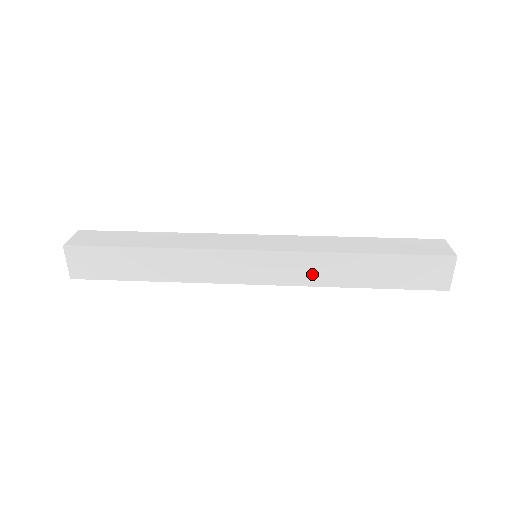
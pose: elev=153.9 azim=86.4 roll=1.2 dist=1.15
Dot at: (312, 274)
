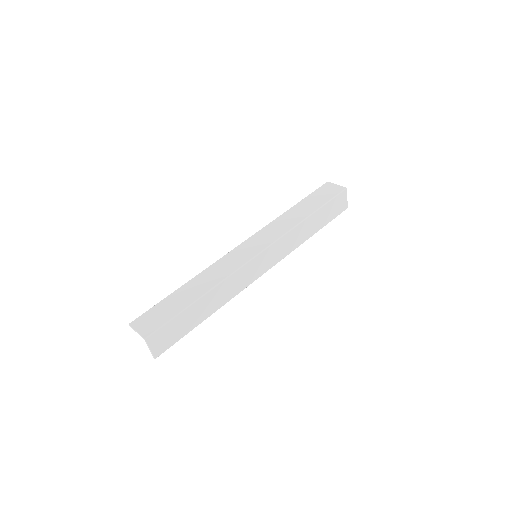
Dot at: (290, 245)
